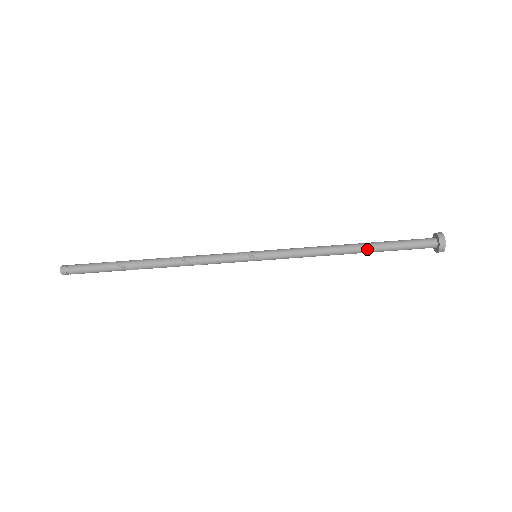
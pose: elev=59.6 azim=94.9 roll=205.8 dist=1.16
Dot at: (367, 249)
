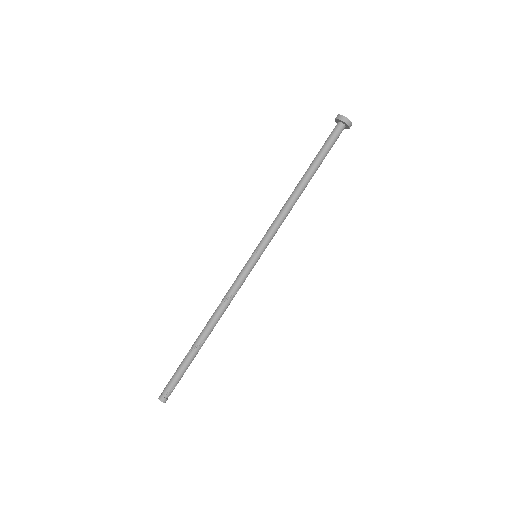
Dot at: (306, 173)
